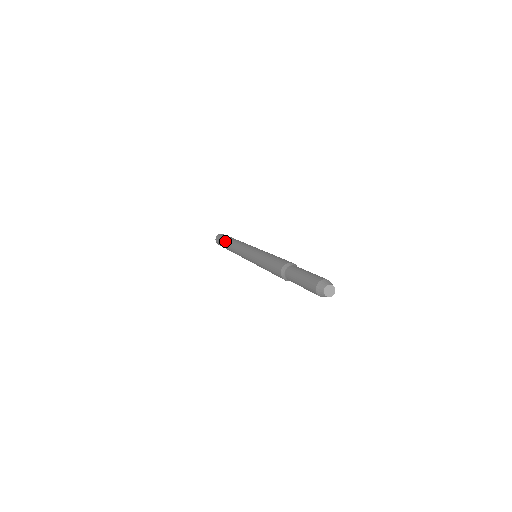
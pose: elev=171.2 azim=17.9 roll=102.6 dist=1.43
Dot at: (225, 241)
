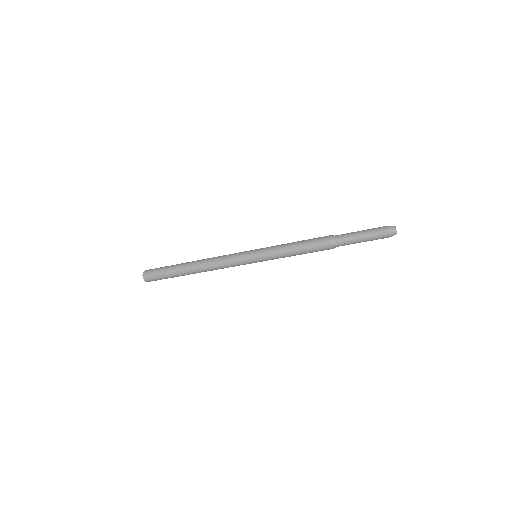
Dot at: occluded
